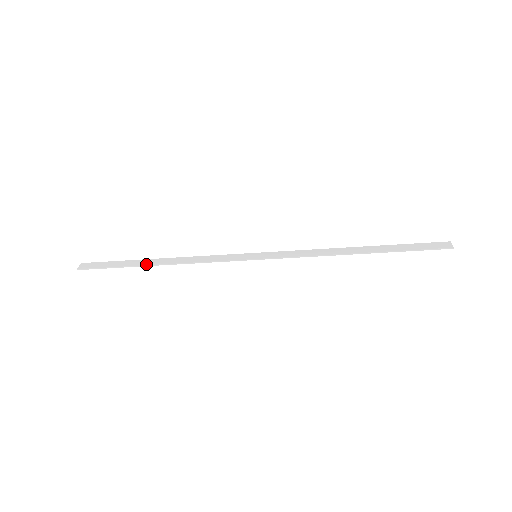
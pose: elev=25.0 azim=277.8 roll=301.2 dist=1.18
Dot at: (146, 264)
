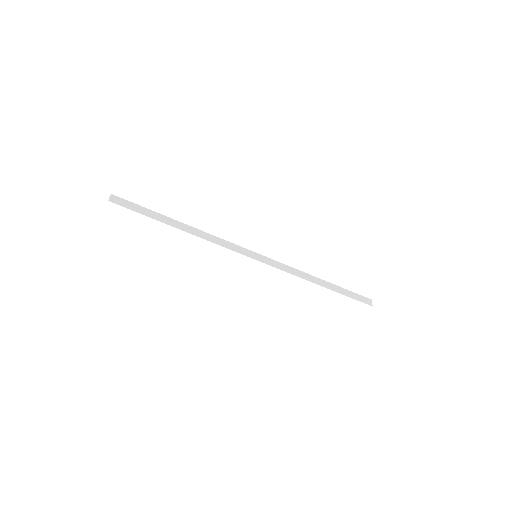
Dot at: (172, 224)
